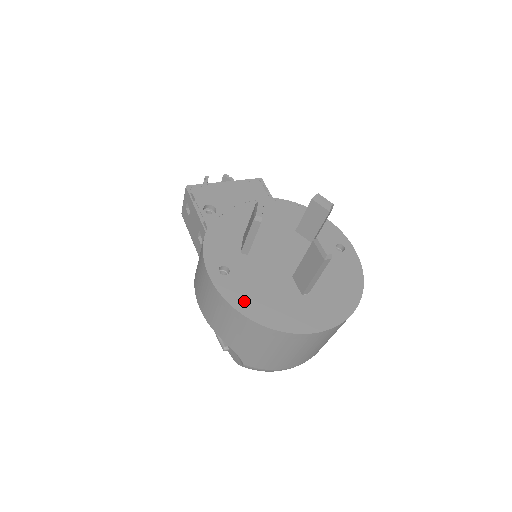
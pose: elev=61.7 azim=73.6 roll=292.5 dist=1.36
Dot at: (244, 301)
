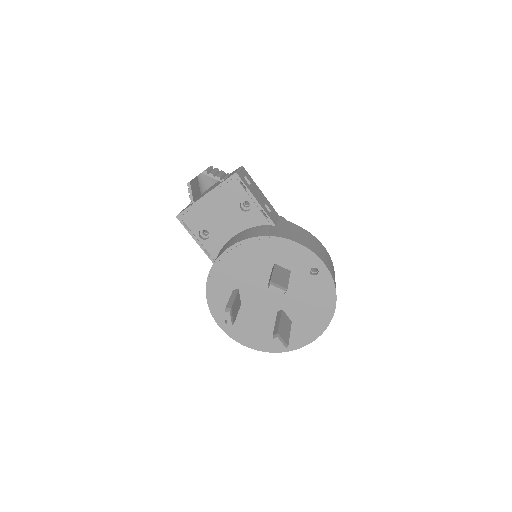
Dot at: (248, 339)
